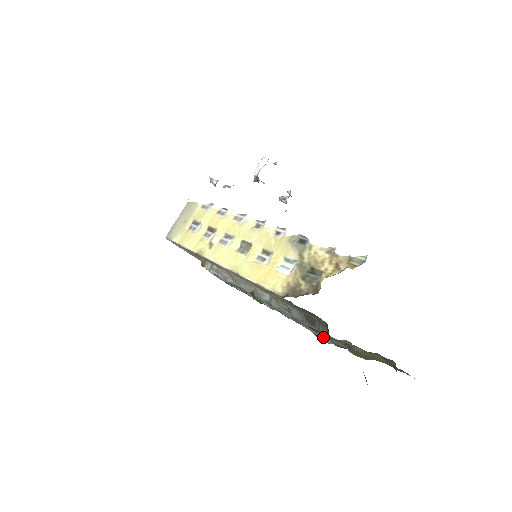
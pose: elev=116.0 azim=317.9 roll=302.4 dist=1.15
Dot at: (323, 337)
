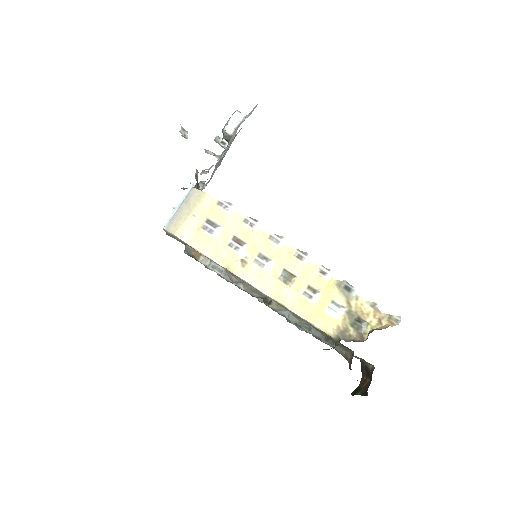
Dot at: (303, 330)
